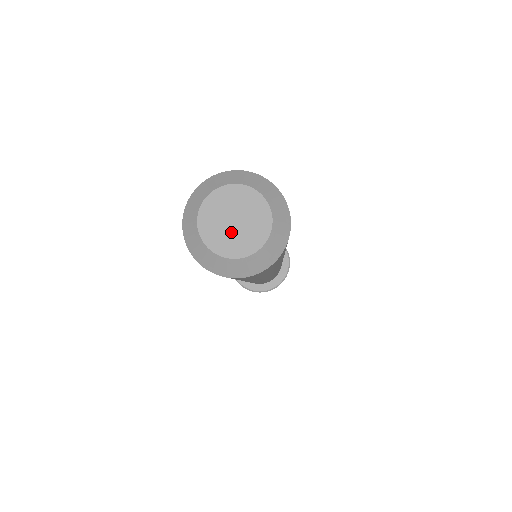
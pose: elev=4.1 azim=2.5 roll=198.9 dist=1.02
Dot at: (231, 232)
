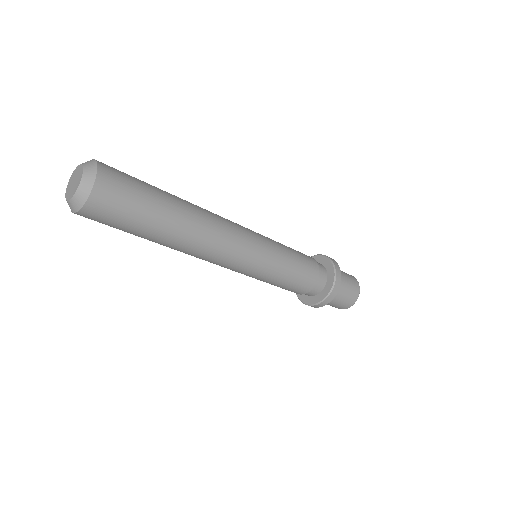
Dot at: (72, 188)
